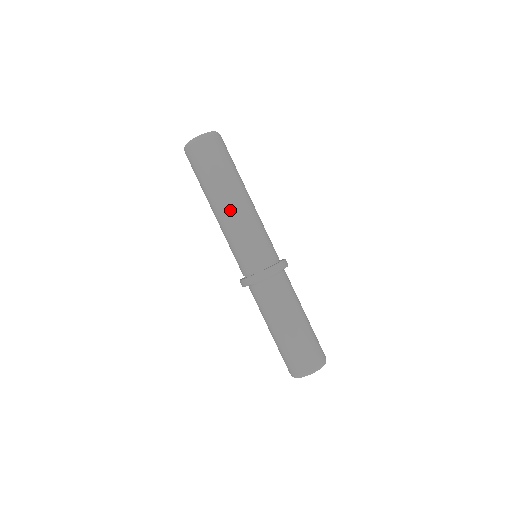
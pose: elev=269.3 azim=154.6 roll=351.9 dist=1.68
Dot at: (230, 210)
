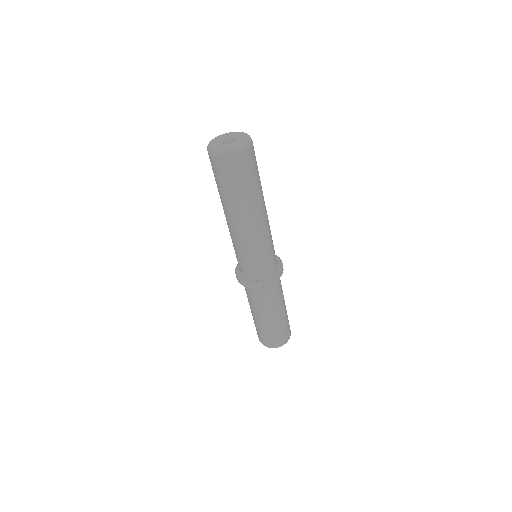
Dot at: (228, 224)
